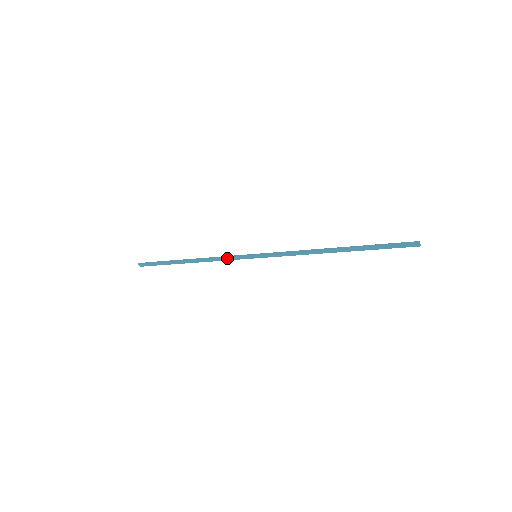
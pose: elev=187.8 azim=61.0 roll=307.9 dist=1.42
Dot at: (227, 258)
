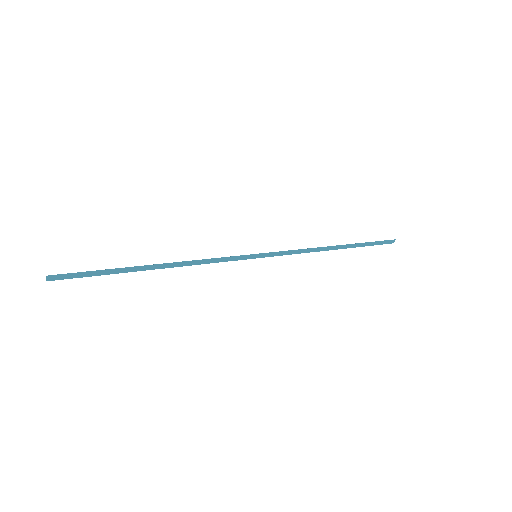
Dot at: (219, 260)
